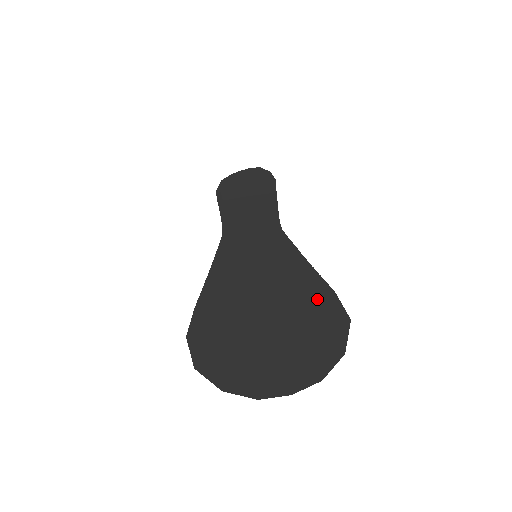
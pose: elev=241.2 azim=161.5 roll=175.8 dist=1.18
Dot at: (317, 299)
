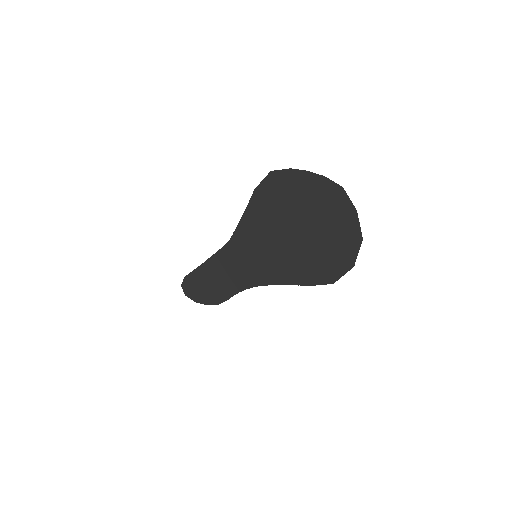
Dot at: (346, 211)
